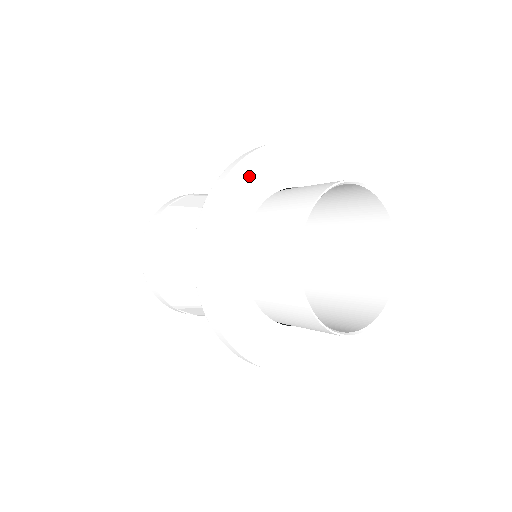
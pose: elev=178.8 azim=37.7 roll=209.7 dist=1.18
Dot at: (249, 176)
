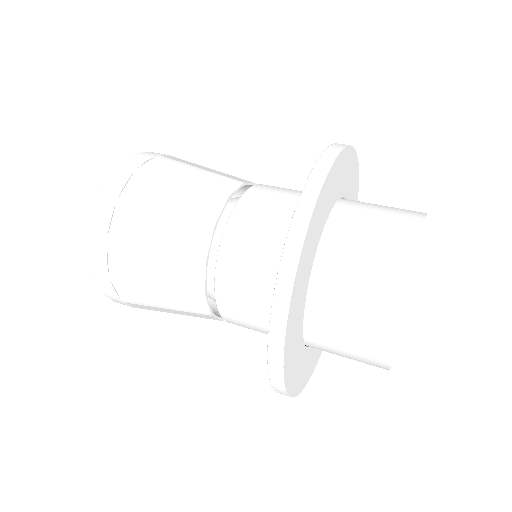
Dot at: (298, 290)
